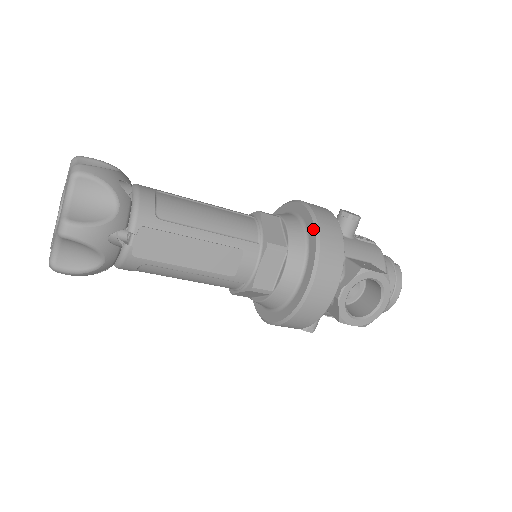
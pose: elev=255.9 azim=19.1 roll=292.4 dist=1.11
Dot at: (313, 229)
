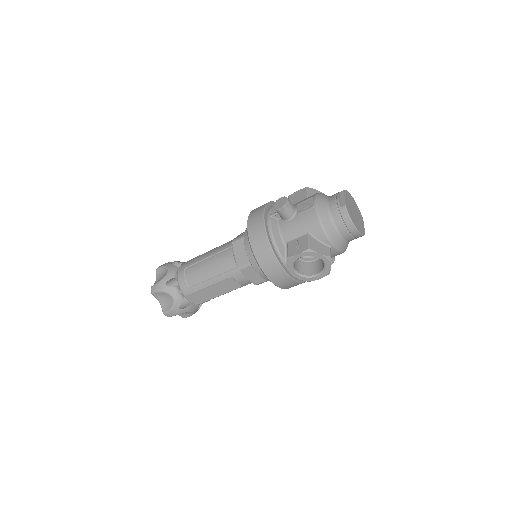
Dot at: (251, 248)
